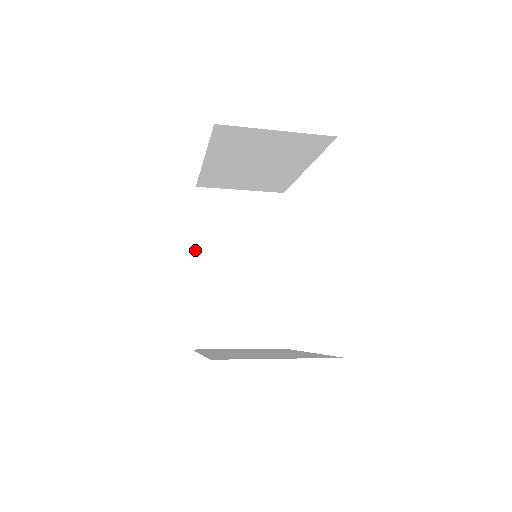
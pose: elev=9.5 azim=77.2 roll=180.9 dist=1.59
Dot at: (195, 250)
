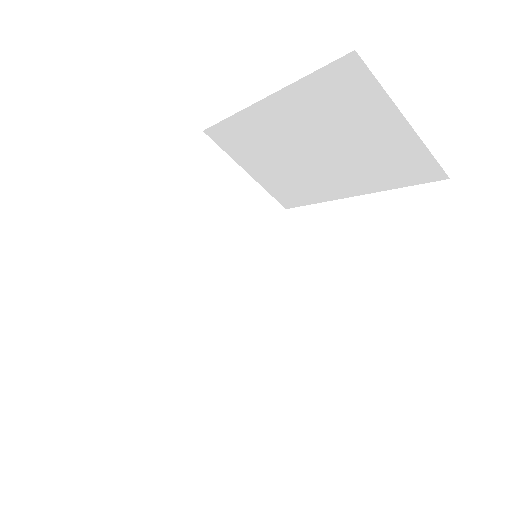
Dot at: (157, 202)
